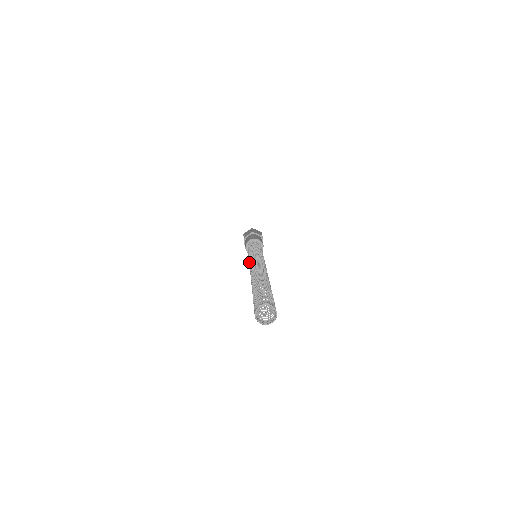
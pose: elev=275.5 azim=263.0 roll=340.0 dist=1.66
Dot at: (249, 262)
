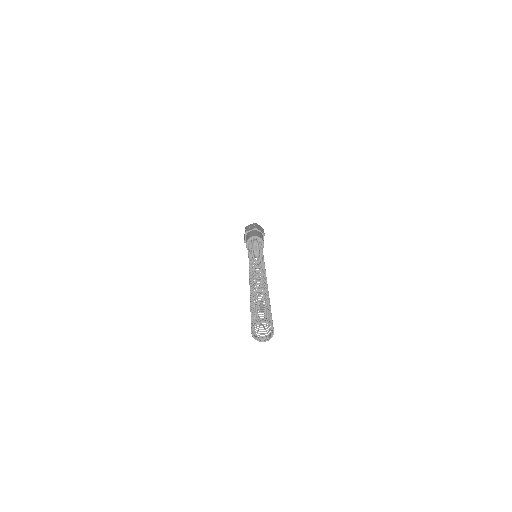
Dot at: (249, 262)
